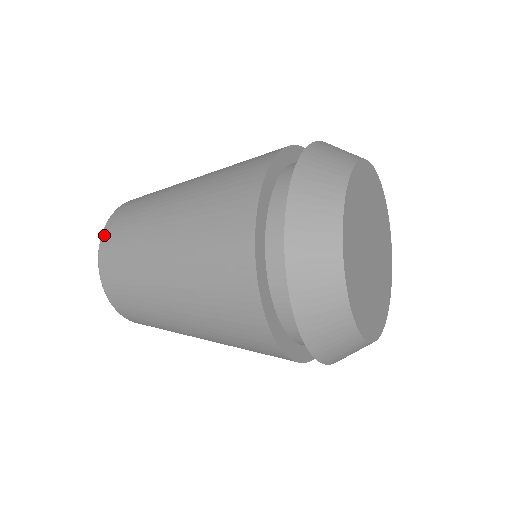
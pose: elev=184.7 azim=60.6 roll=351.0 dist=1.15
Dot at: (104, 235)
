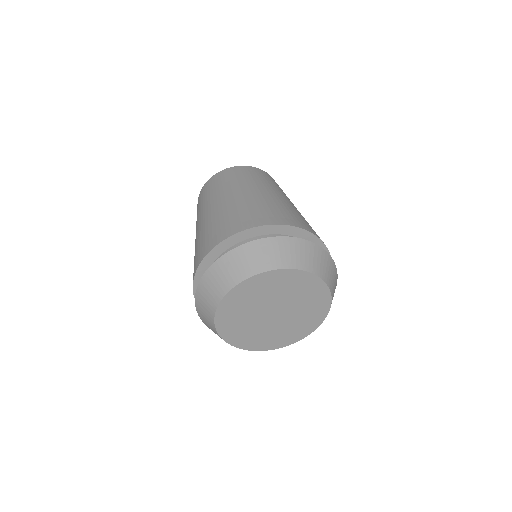
Dot at: occluded
